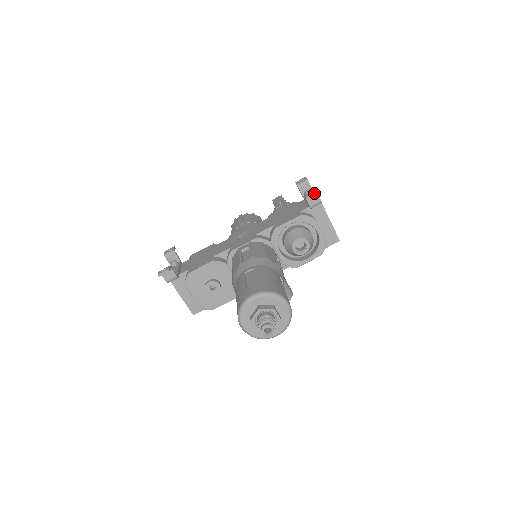
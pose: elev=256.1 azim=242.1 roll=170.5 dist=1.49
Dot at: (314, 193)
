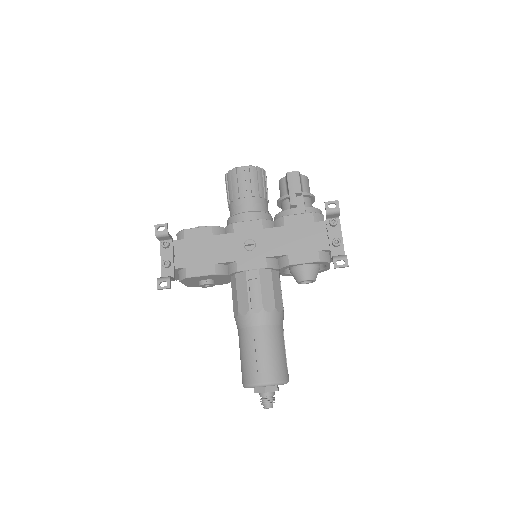
Dot at: (344, 267)
